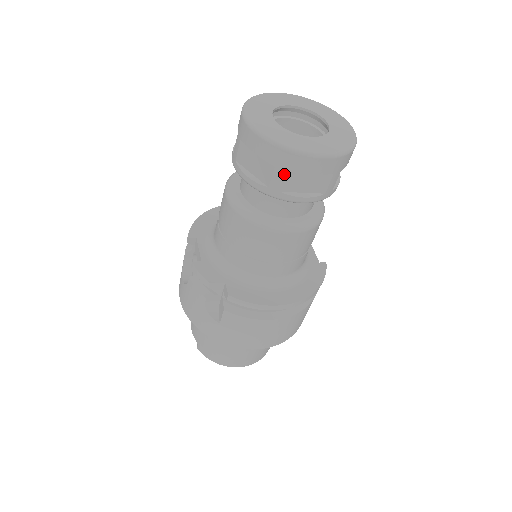
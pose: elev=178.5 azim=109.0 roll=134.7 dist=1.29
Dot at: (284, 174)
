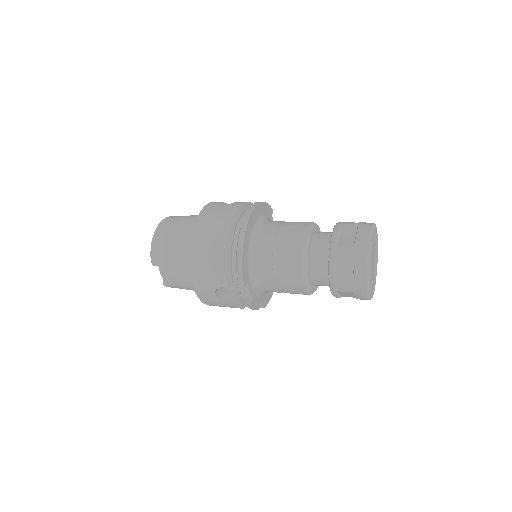
Dot at: occluded
